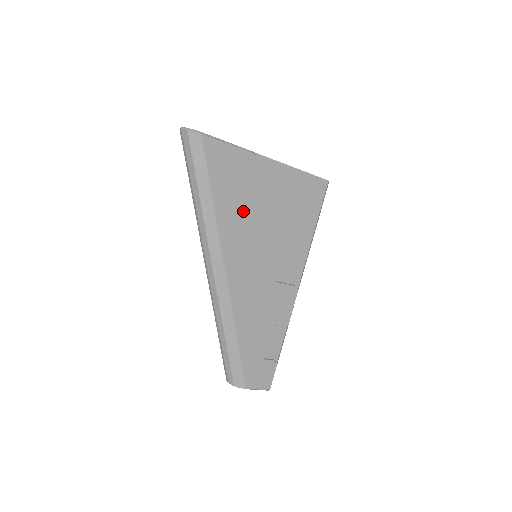
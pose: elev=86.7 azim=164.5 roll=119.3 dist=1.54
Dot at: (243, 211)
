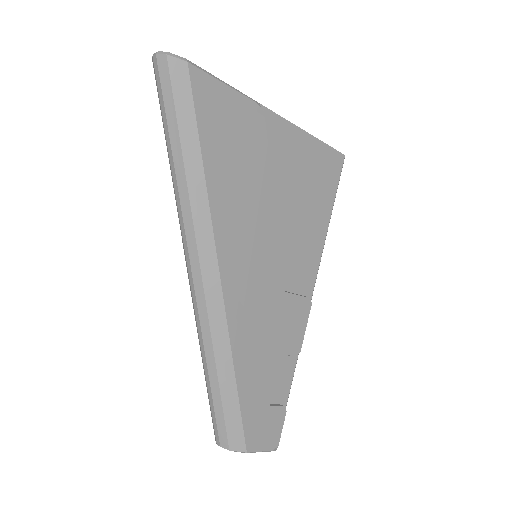
Dot at: (244, 186)
